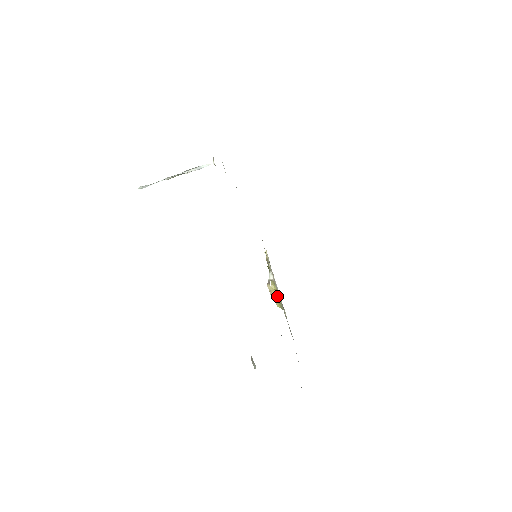
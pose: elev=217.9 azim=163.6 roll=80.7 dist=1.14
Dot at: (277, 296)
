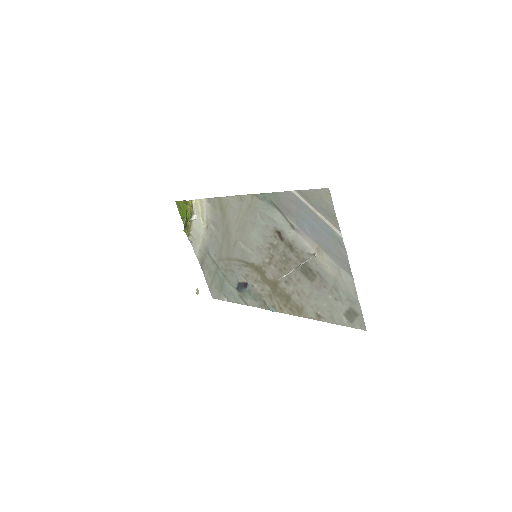
Dot at: (189, 228)
